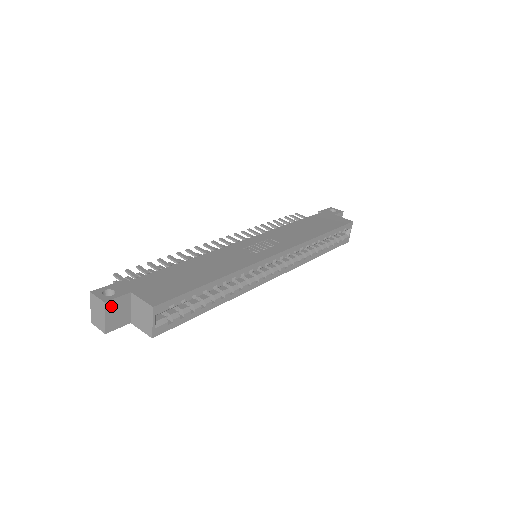
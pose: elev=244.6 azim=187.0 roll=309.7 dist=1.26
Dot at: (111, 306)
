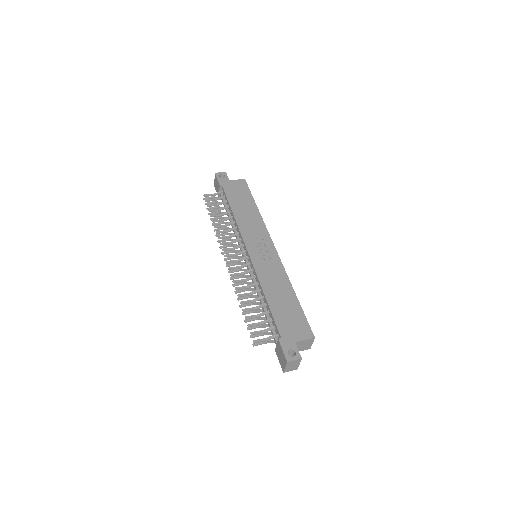
Dot at: (299, 357)
